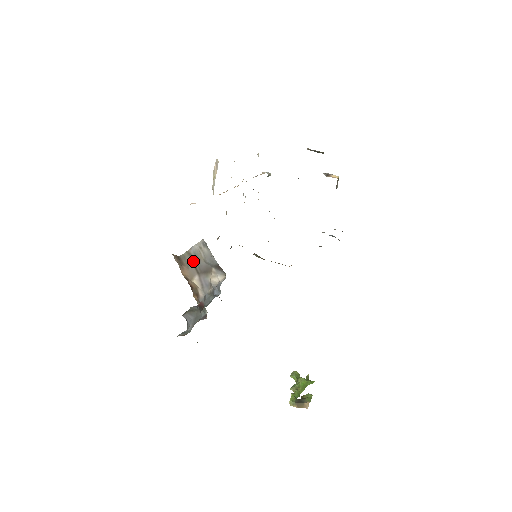
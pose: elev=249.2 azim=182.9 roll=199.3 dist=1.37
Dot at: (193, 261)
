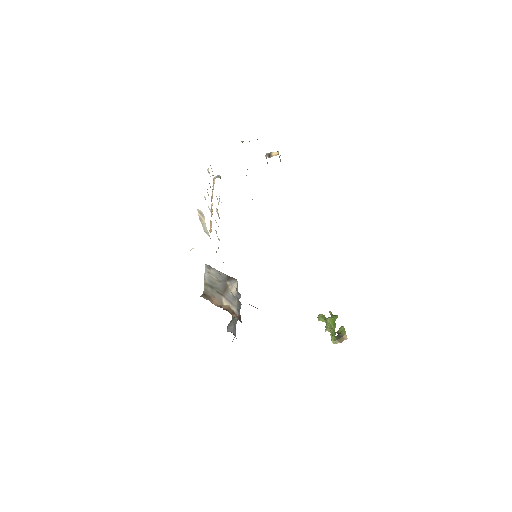
Dot at: (213, 288)
